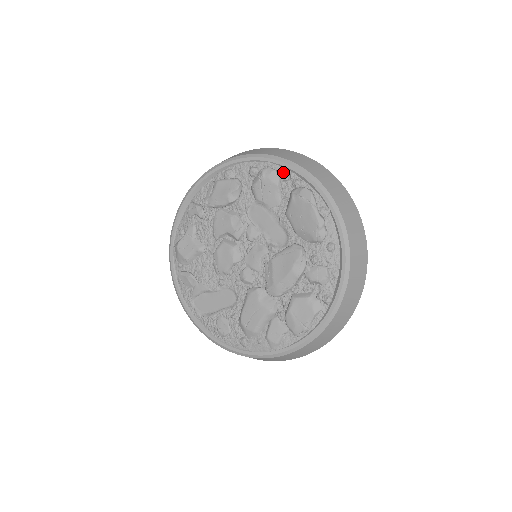
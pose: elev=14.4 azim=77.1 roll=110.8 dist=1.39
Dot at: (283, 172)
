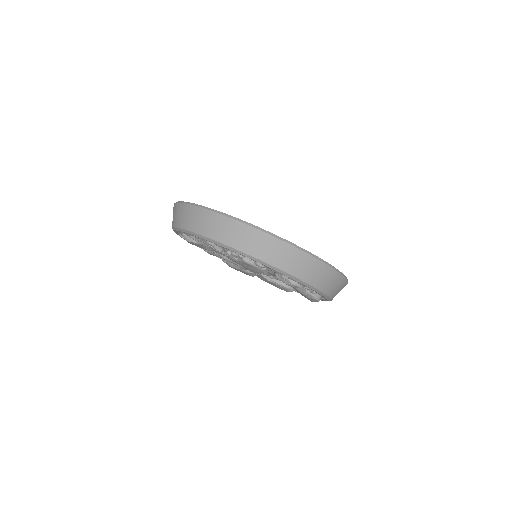
Dot at: occluded
